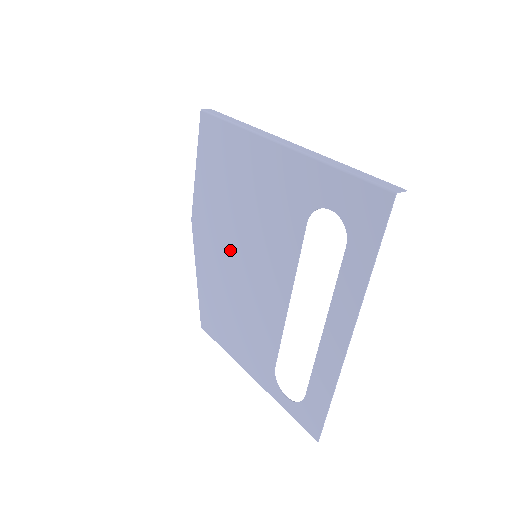
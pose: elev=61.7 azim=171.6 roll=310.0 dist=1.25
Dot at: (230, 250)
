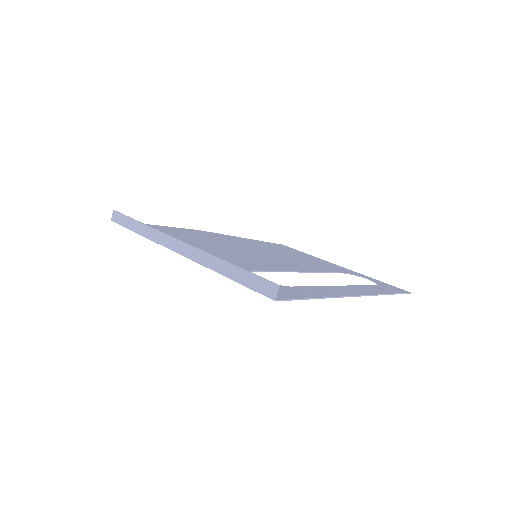
Dot at: occluded
